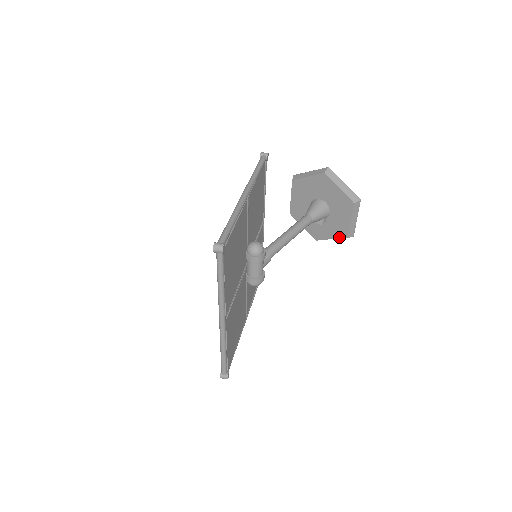
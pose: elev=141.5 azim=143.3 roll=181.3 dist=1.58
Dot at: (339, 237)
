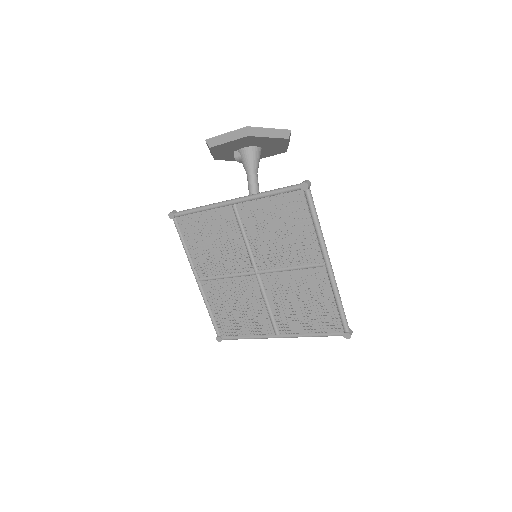
Dot at: occluded
